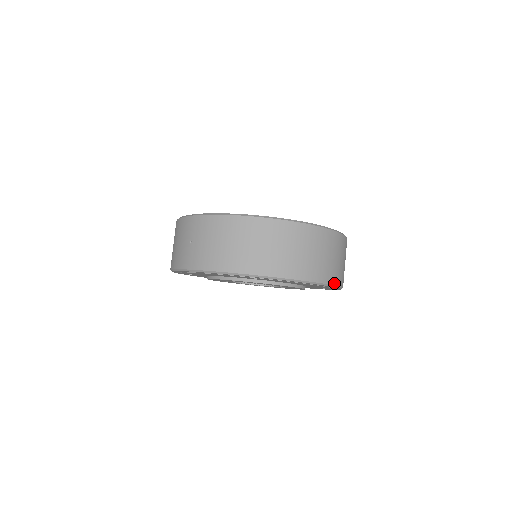
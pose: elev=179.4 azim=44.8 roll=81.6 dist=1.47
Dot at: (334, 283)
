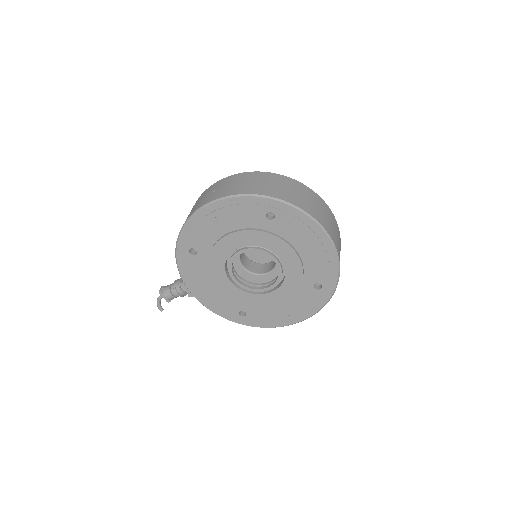
Dot at: (336, 247)
